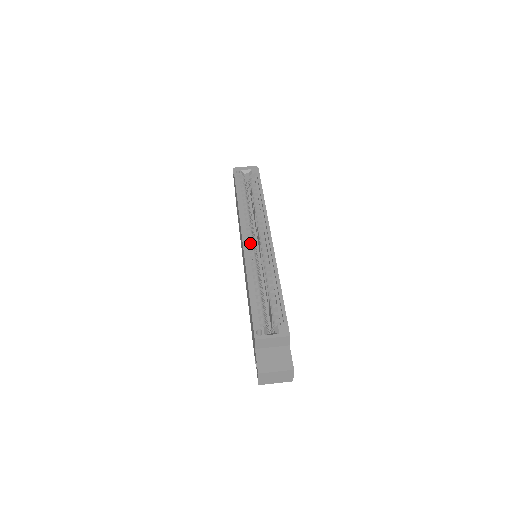
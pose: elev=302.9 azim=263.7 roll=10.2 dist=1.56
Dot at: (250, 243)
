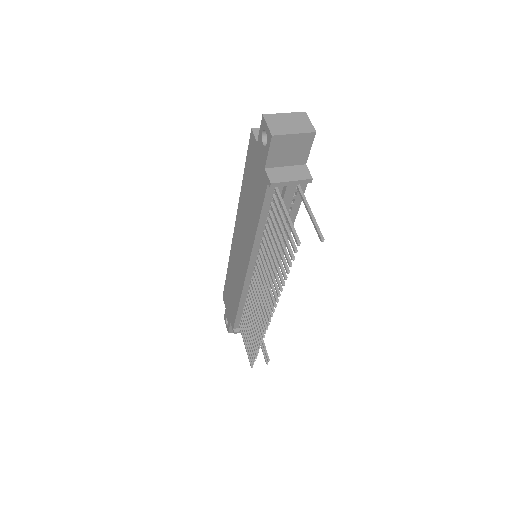
Dot at: occluded
